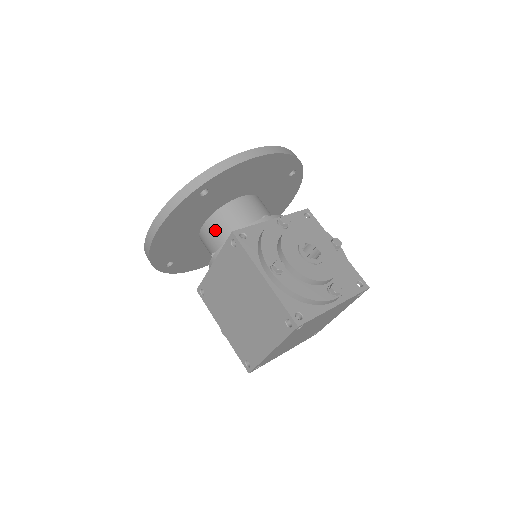
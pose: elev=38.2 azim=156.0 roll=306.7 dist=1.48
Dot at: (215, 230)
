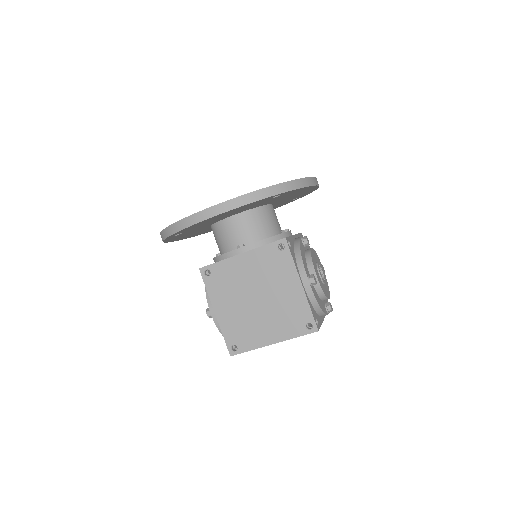
Dot at: (247, 225)
